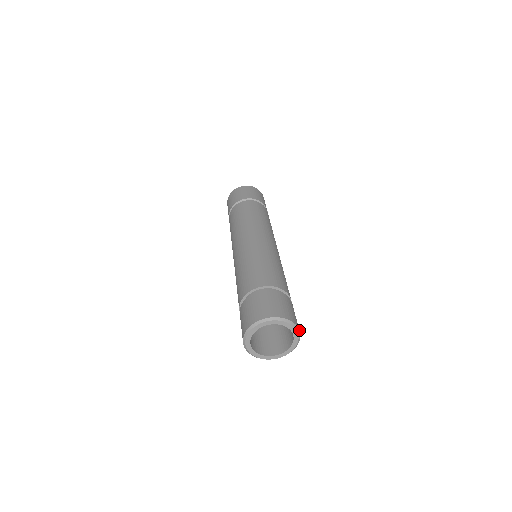
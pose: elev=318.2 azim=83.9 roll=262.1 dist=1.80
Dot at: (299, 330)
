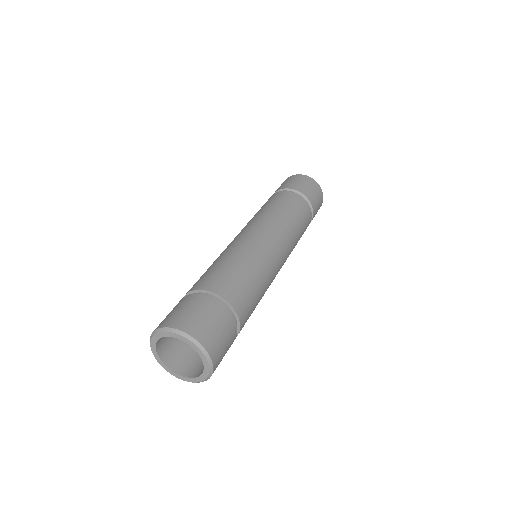
Dot at: occluded
